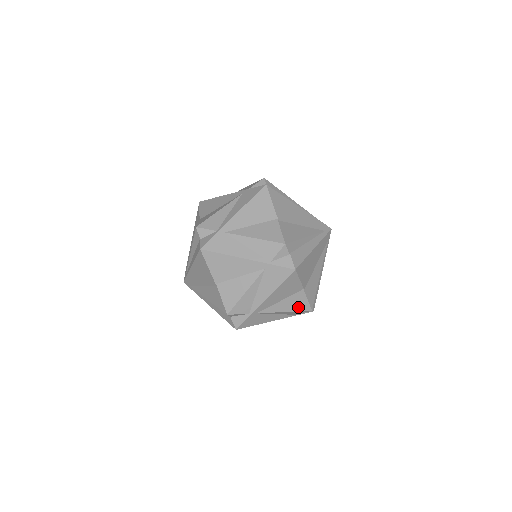
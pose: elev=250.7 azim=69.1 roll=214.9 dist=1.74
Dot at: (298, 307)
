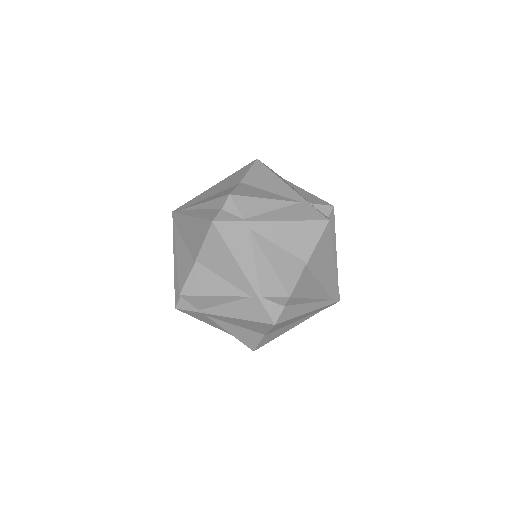
Dot at: (284, 275)
